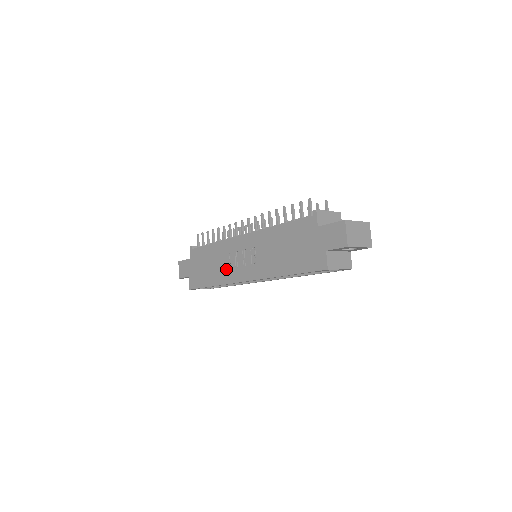
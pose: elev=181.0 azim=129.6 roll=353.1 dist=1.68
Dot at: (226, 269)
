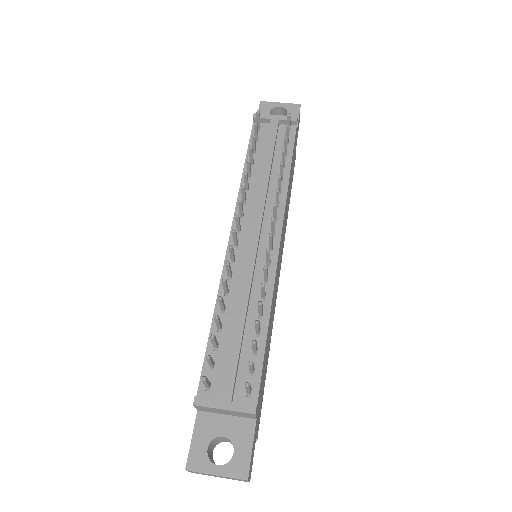
Dot at: occluded
